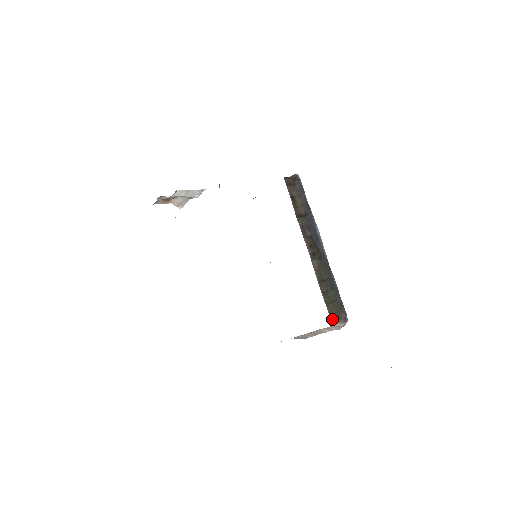
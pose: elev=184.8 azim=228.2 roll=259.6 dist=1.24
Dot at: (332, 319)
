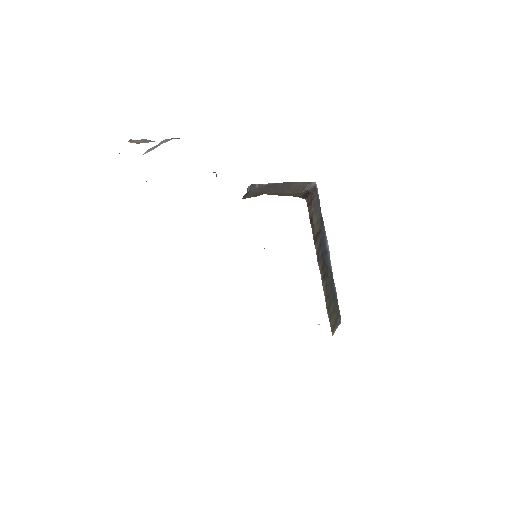
Dot at: (332, 332)
